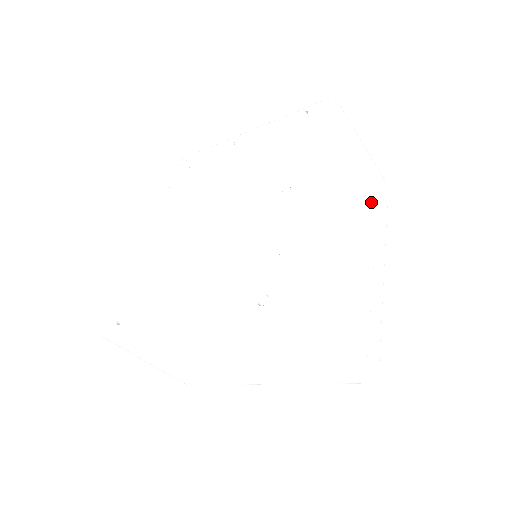
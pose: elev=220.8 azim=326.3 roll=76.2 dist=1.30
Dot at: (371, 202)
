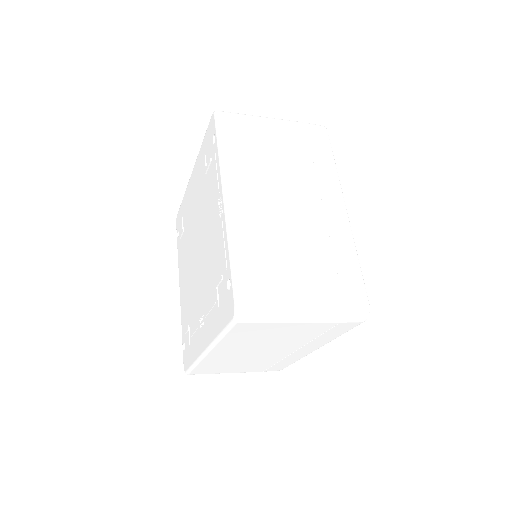
Dot at: (301, 339)
